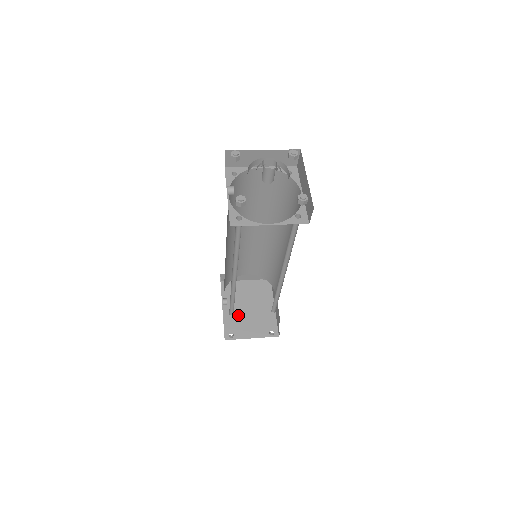
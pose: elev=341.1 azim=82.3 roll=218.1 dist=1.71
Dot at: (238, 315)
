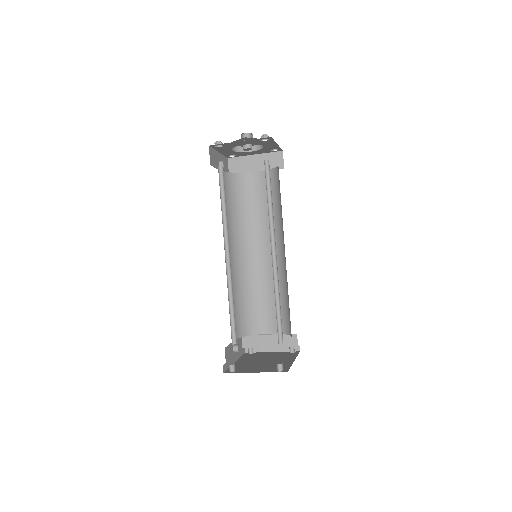
Dot at: (249, 364)
